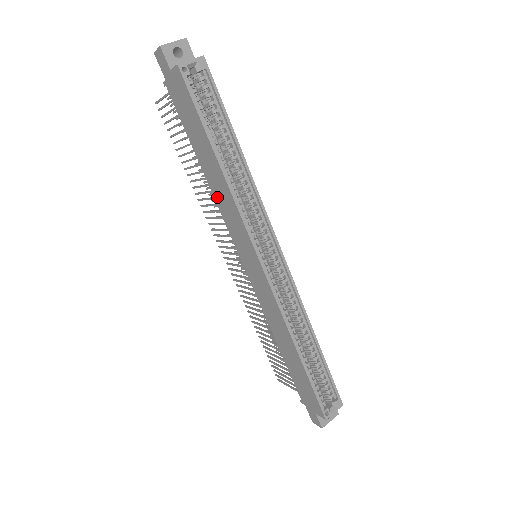
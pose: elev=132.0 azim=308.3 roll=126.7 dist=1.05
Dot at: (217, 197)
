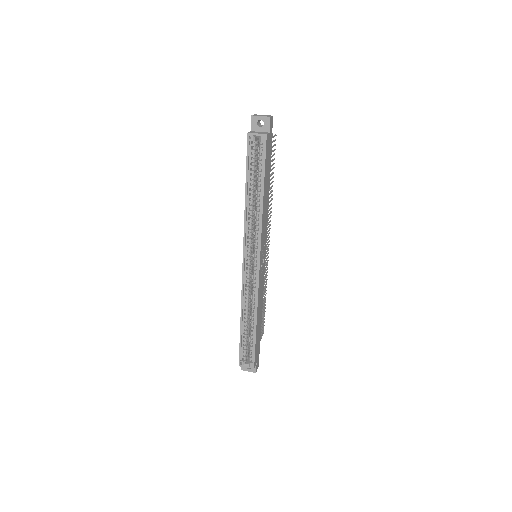
Dot at: occluded
